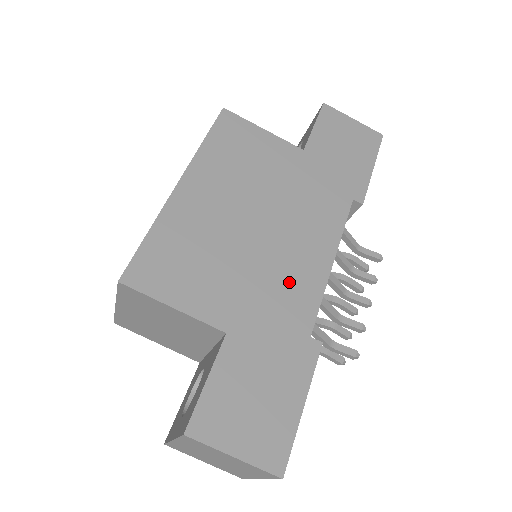
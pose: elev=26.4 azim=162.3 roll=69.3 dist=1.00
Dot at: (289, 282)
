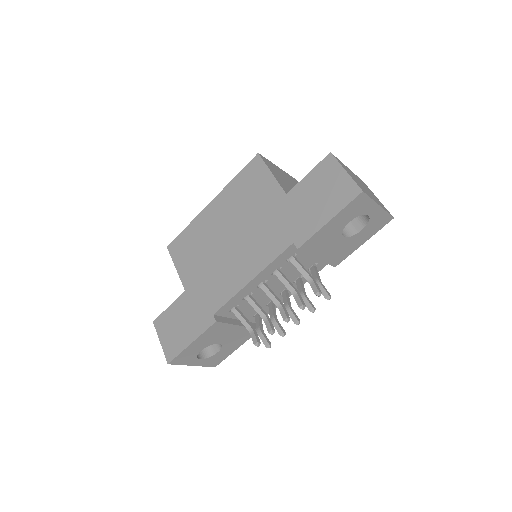
Dot at: (222, 280)
